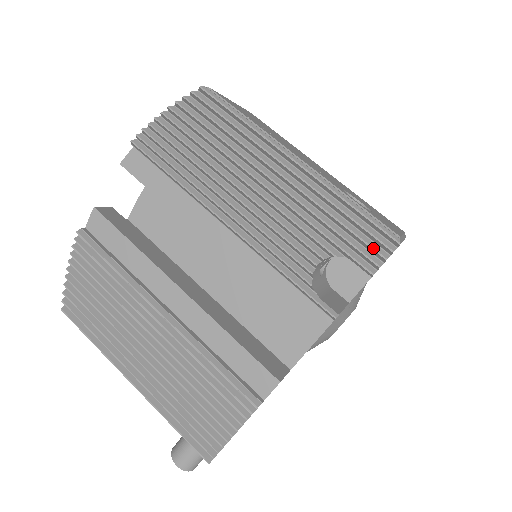
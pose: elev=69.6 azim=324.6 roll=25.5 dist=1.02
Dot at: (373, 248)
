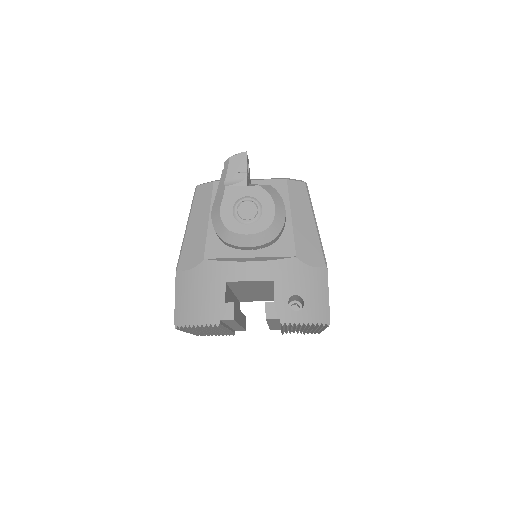
Dot at: occluded
